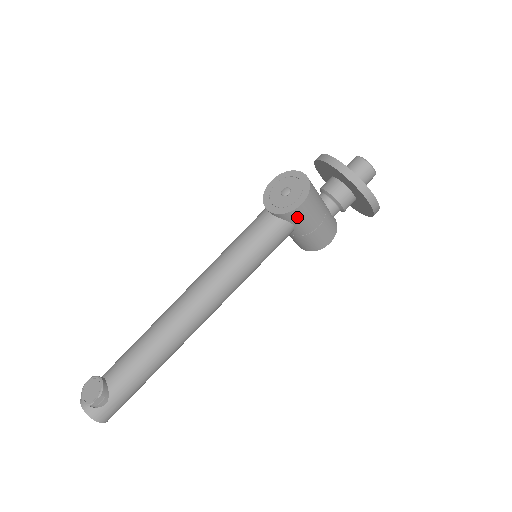
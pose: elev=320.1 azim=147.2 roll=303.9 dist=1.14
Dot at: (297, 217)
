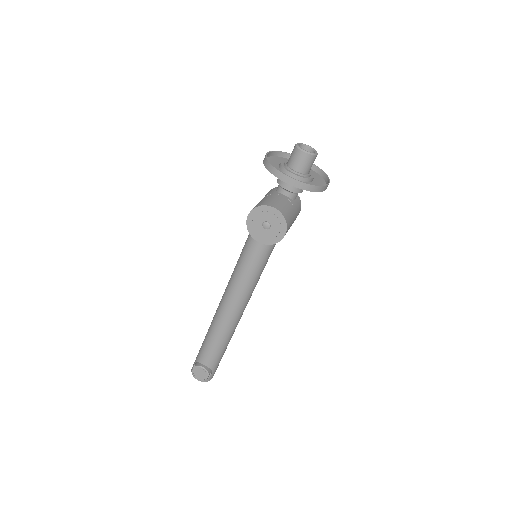
Dot at: occluded
